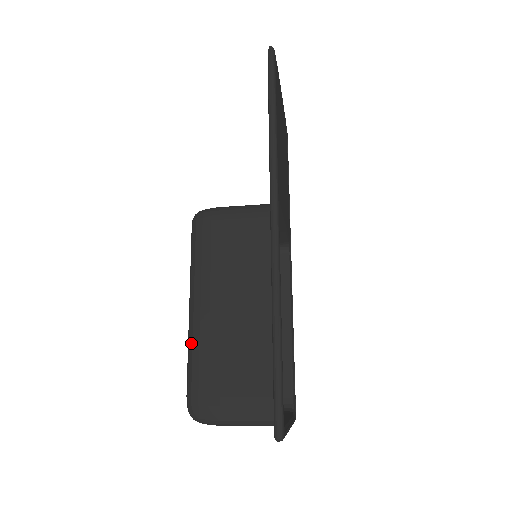
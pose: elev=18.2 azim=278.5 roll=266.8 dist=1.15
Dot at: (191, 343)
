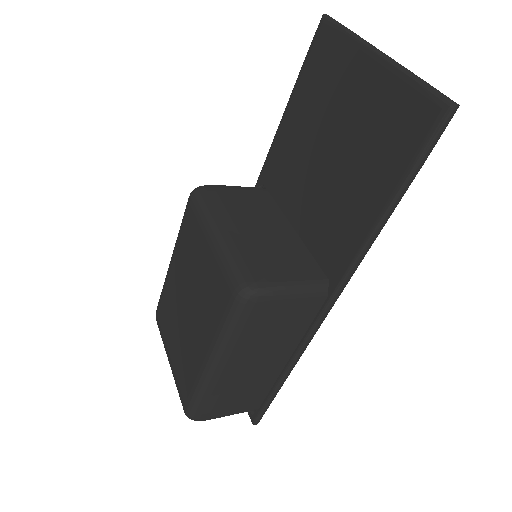
Dot at: (205, 387)
